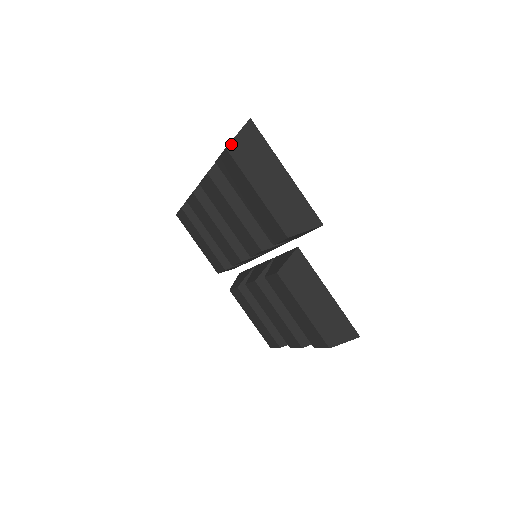
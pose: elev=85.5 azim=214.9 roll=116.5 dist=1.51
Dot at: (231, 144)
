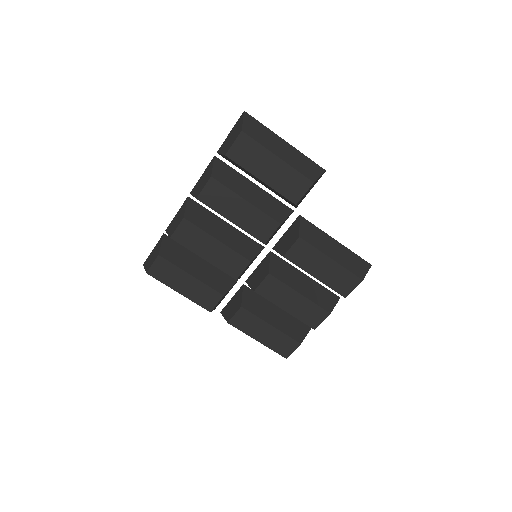
Dot at: (243, 128)
